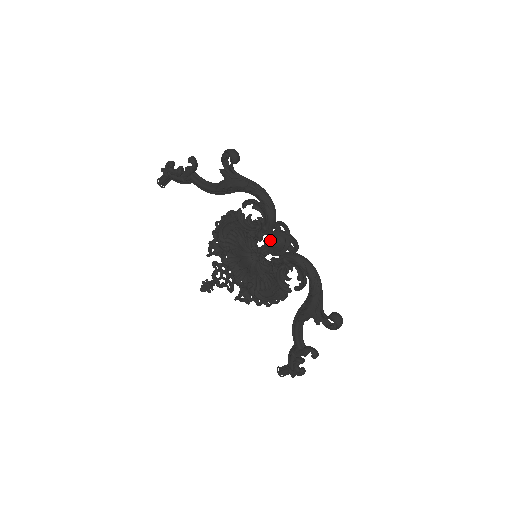
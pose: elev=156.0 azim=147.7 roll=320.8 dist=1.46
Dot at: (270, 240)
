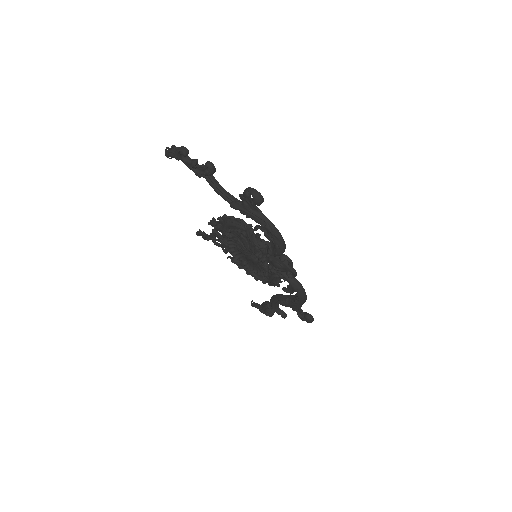
Dot at: (273, 260)
